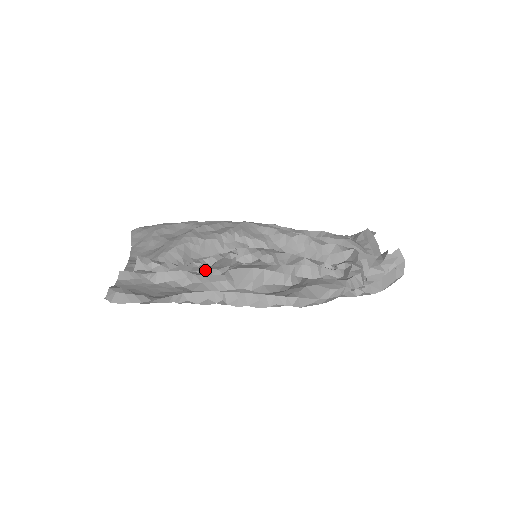
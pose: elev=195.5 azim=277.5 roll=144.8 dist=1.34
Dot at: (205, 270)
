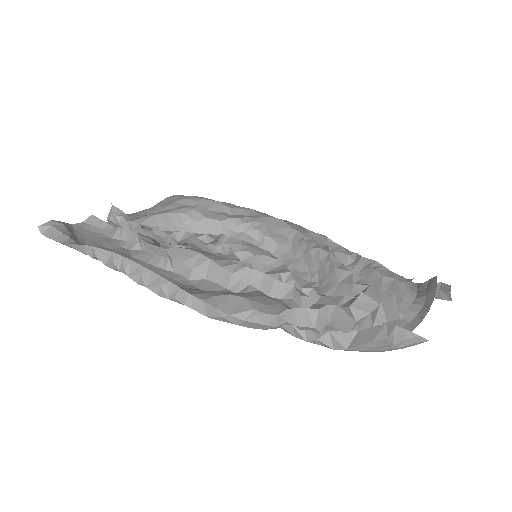
Dot at: occluded
